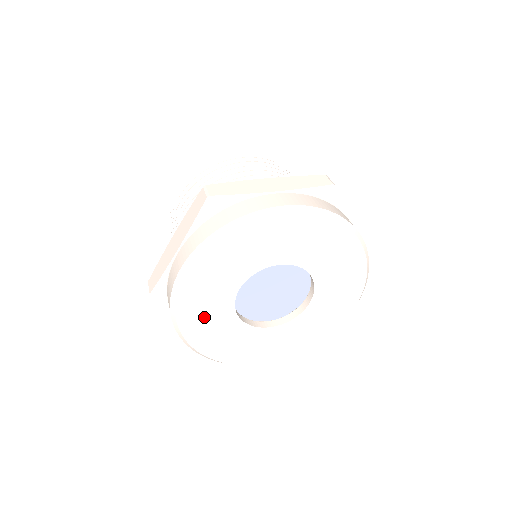
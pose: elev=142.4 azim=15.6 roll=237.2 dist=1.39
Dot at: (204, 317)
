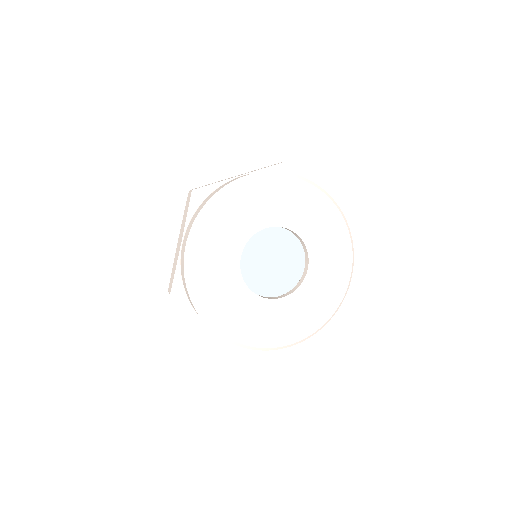
Dot at: (223, 228)
